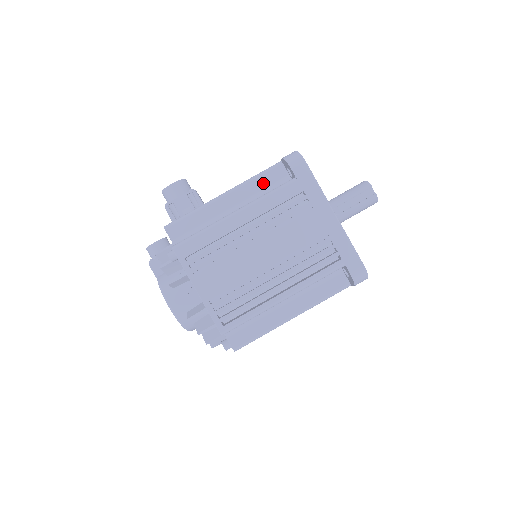
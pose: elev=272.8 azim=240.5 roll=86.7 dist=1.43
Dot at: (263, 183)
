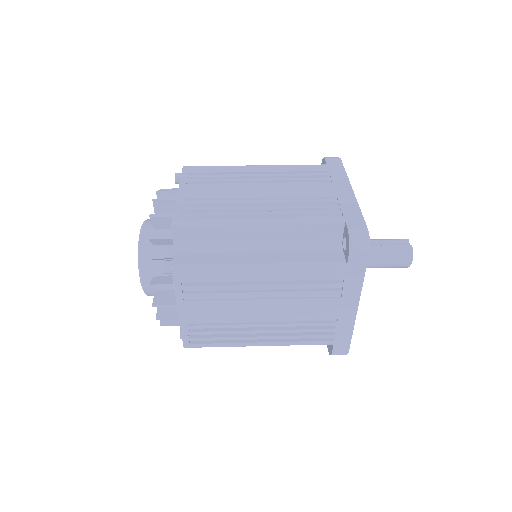
Dot at: occluded
